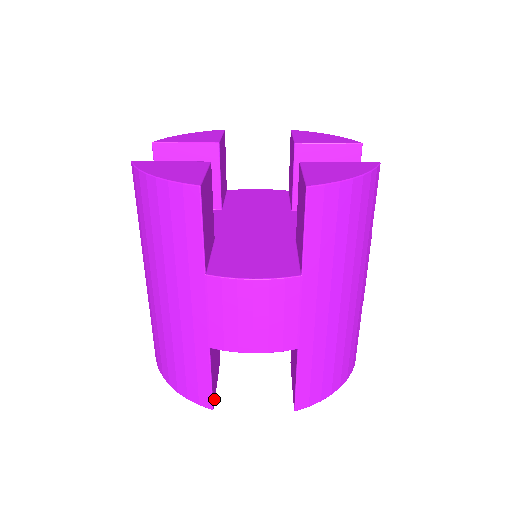
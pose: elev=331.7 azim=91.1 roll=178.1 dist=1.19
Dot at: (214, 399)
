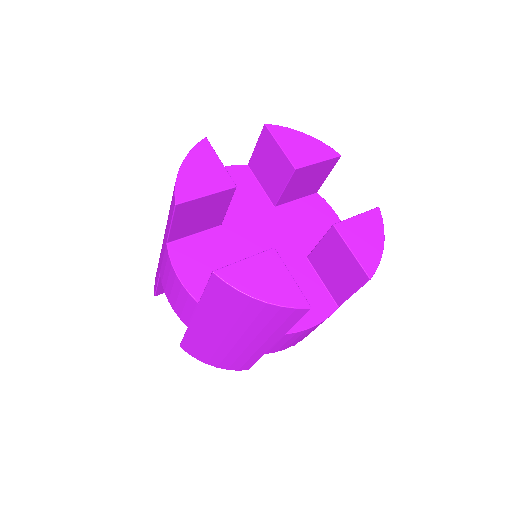
Dot at: occluded
